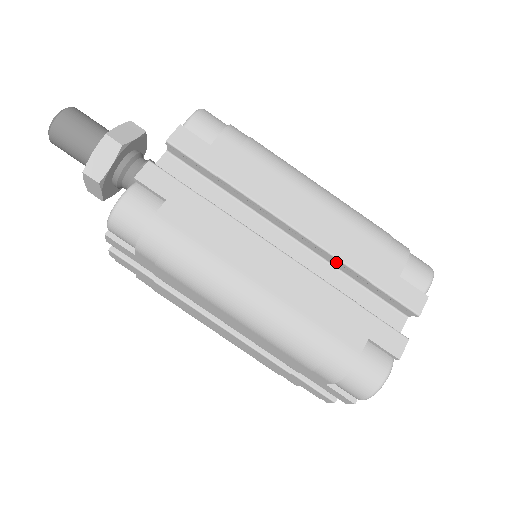
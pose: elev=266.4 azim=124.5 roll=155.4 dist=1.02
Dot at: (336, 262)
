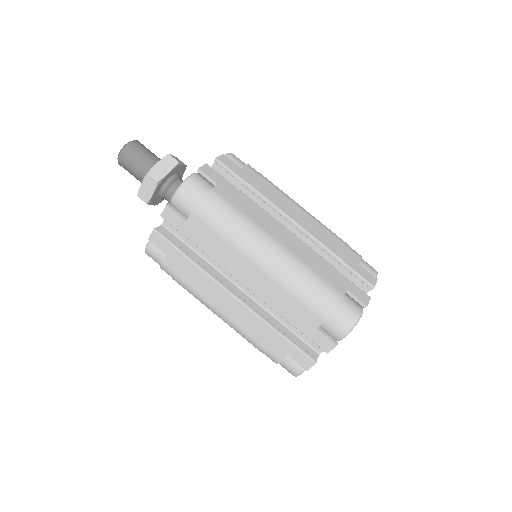
Dot at: (319, 250)
